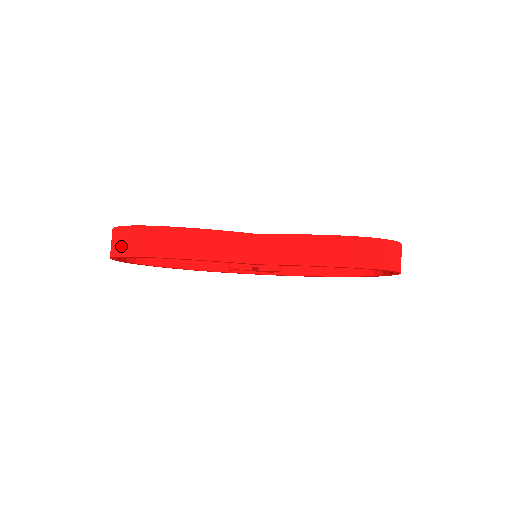
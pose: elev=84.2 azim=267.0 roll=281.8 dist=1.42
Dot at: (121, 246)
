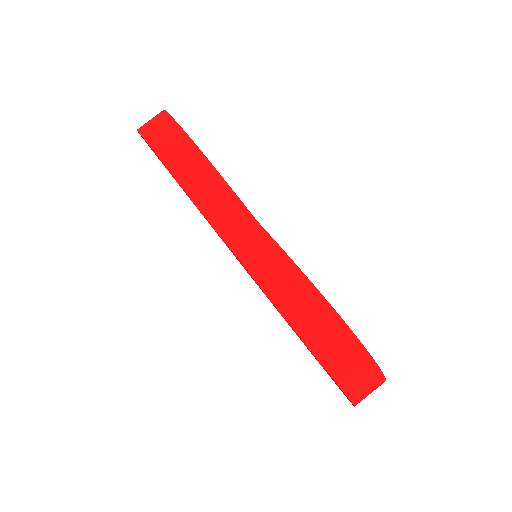
Dot at: (147, 124)
